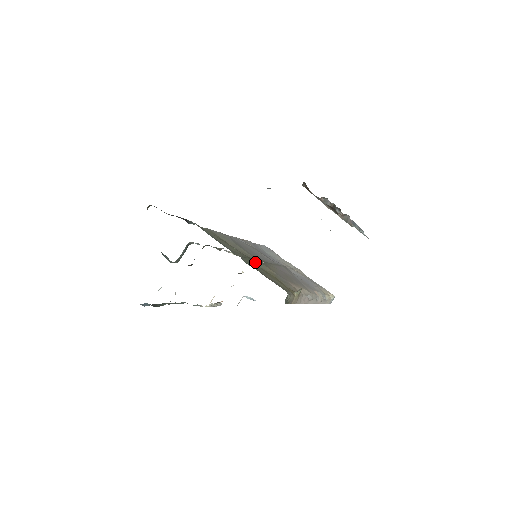
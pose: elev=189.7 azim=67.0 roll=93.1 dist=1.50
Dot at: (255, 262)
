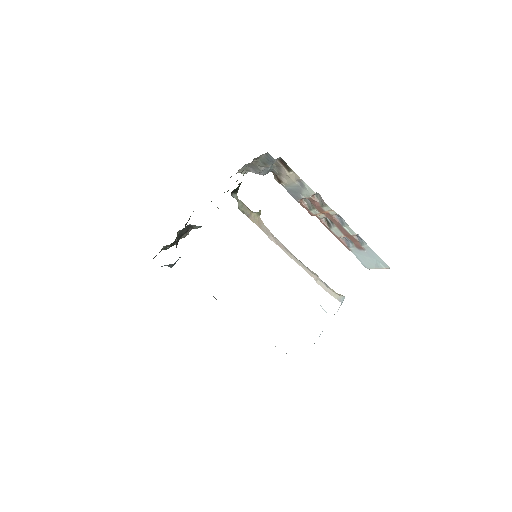
Dot at: occluded
